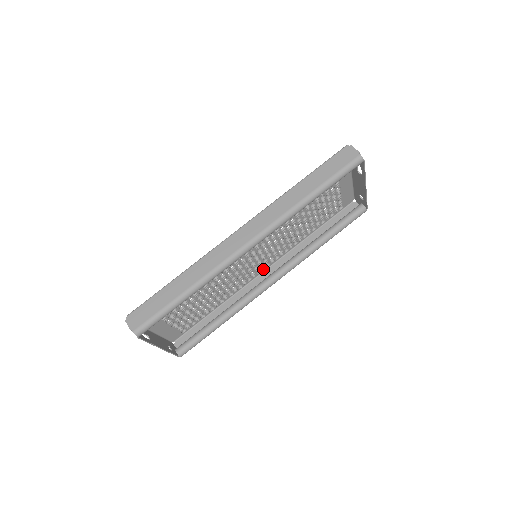
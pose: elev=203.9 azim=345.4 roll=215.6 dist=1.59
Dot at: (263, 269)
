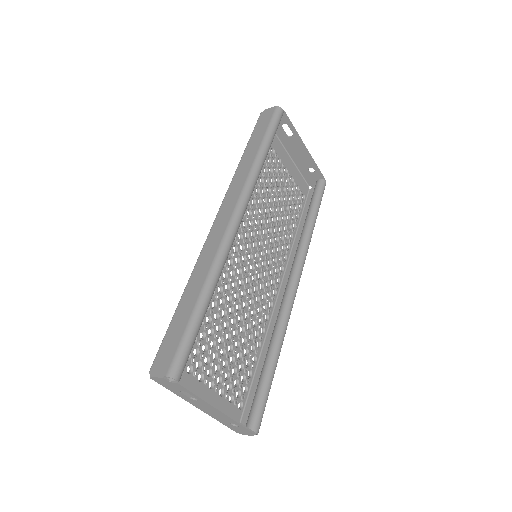
Dot at: (276, 287)
